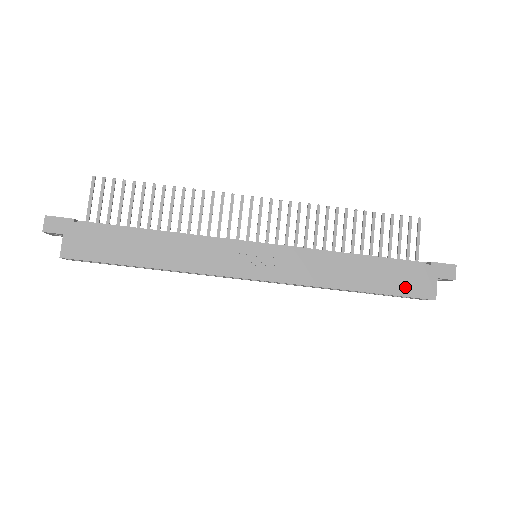
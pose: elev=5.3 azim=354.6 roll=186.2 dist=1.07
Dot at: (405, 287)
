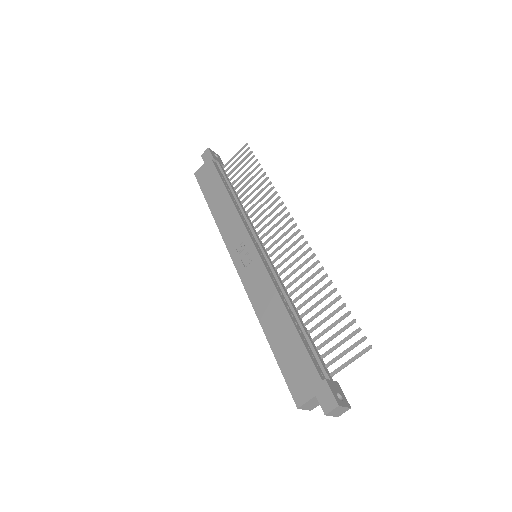
Dot at: (291, 372)
